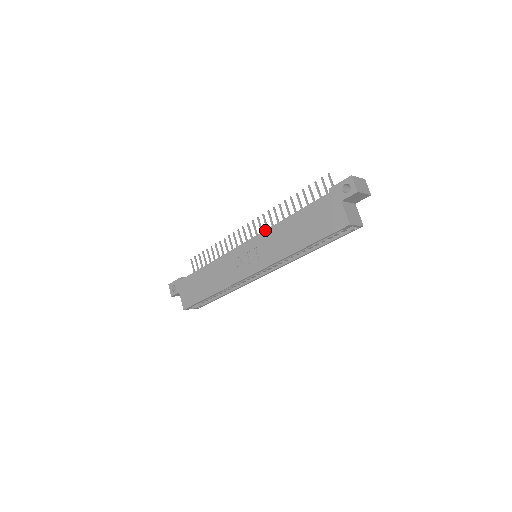
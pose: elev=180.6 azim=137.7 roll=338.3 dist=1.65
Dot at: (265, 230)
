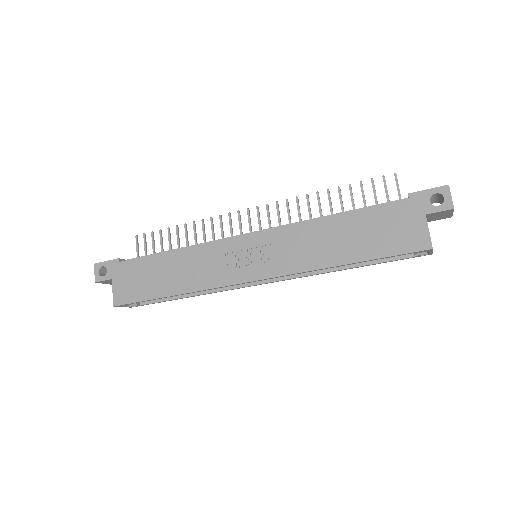
Dot at: (289, 224)
